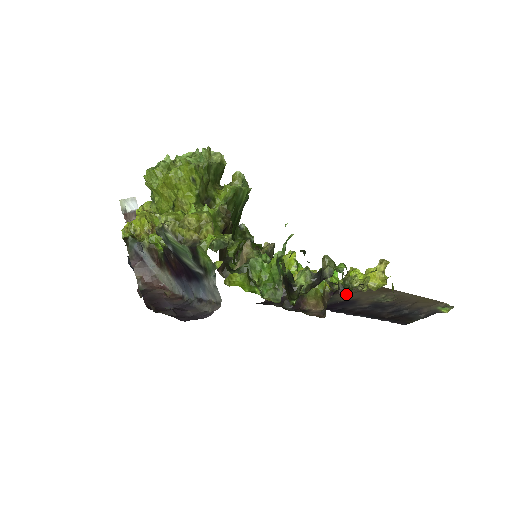
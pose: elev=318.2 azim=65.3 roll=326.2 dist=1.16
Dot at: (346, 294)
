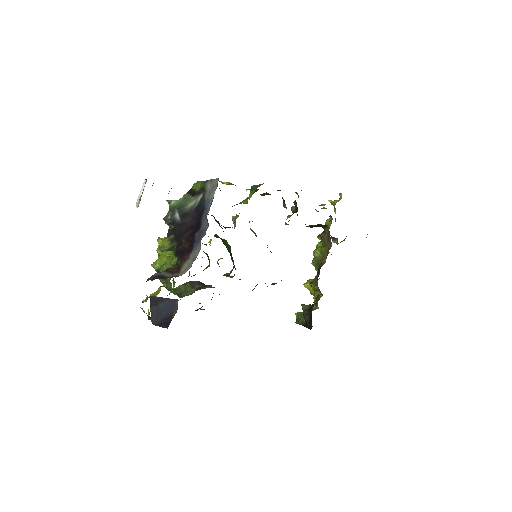
Dot at: (330, 220)
